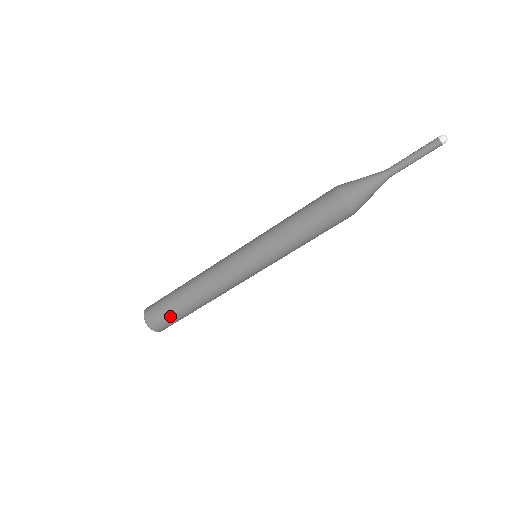
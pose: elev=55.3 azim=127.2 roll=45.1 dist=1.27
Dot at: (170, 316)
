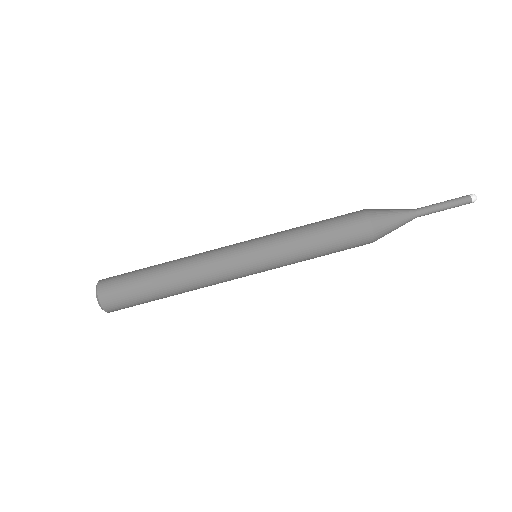
Dot at: (129, 284)
